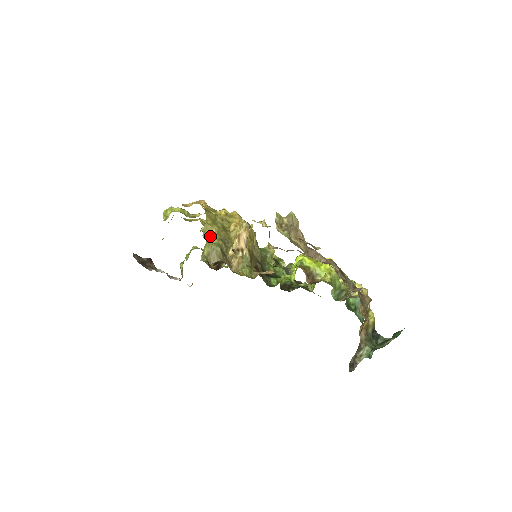
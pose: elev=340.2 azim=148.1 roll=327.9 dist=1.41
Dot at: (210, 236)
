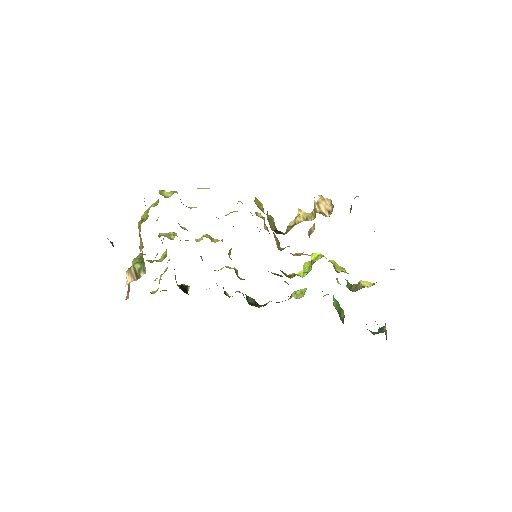
Dot at: (261, 209)
